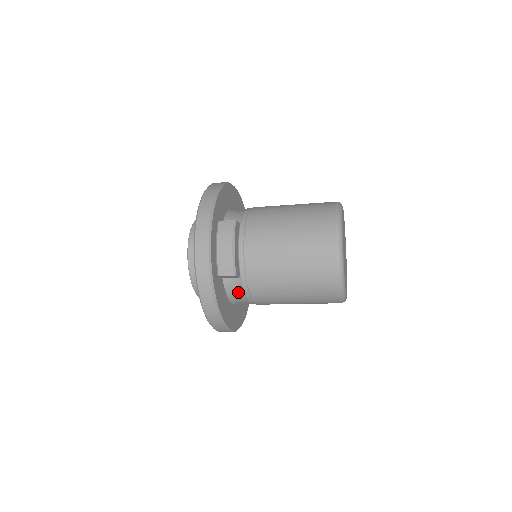
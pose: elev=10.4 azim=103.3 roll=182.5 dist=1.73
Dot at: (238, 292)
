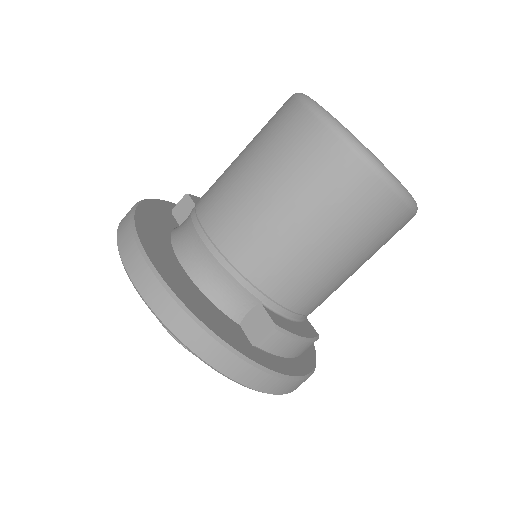
Dot at: (186, 222)
